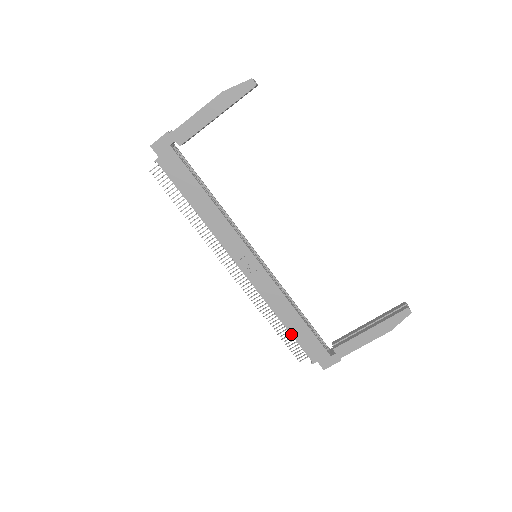
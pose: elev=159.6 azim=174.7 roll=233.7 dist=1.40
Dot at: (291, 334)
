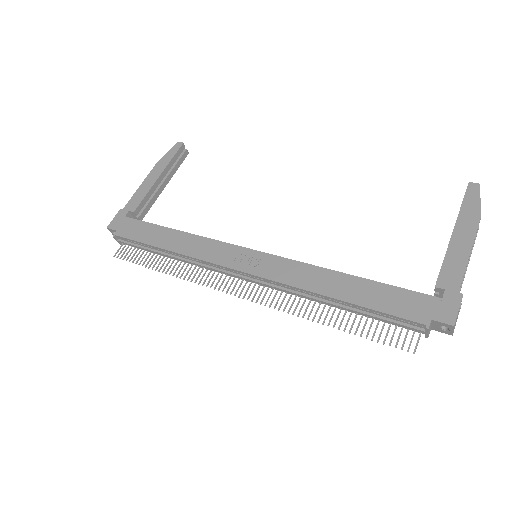
Dot at: (360, 306)
